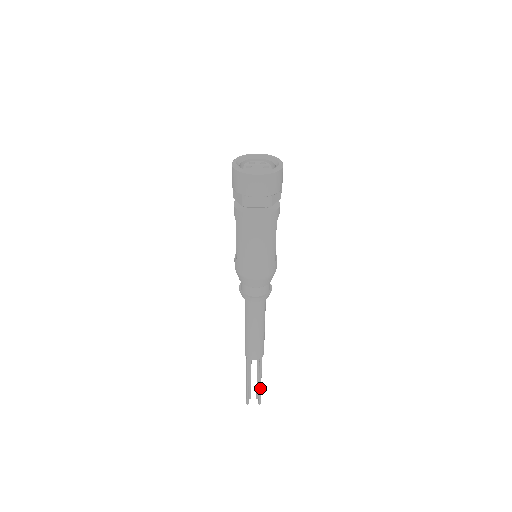
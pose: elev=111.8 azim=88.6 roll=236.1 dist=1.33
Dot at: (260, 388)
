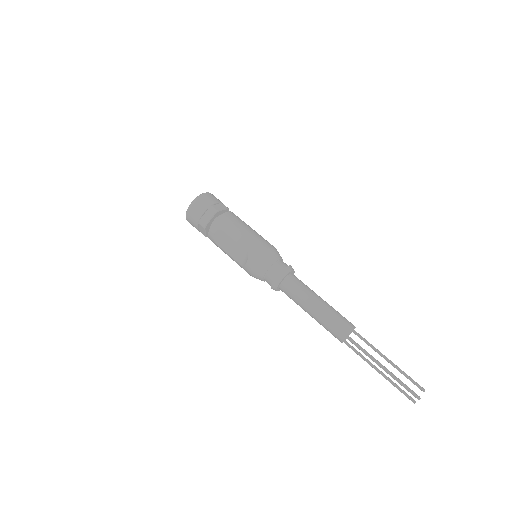
Dot at: (399, 368)
